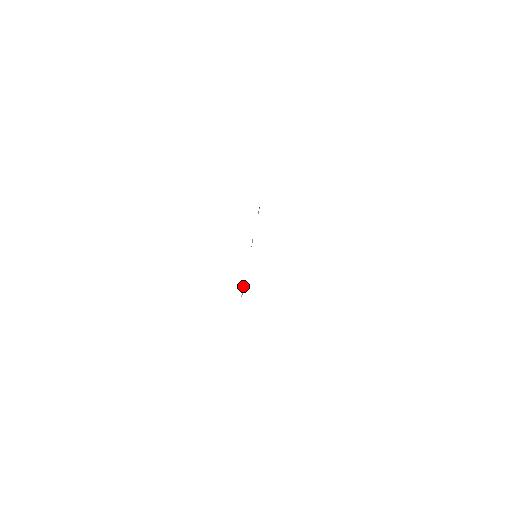
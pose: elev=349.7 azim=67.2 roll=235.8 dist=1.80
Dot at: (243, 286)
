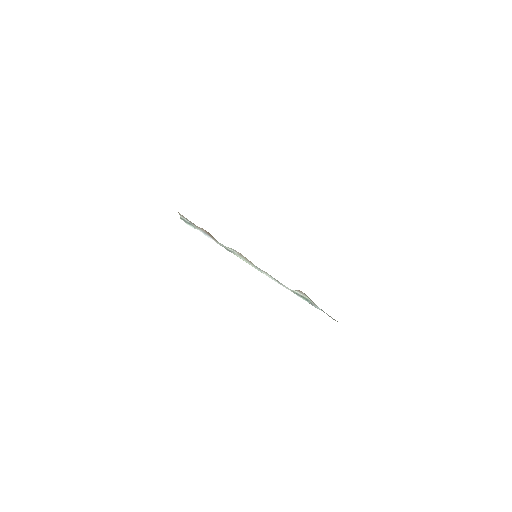
Dot at: (294, 292)
